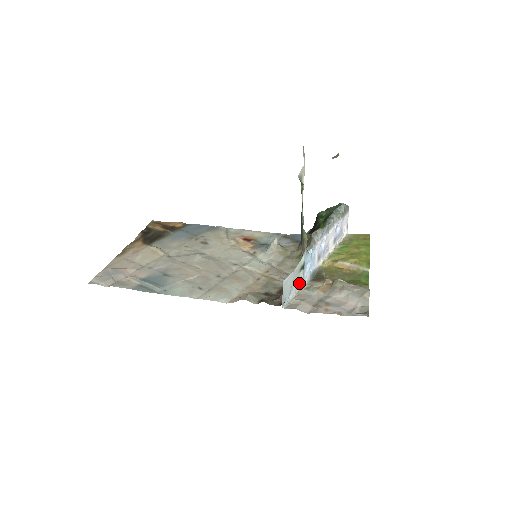
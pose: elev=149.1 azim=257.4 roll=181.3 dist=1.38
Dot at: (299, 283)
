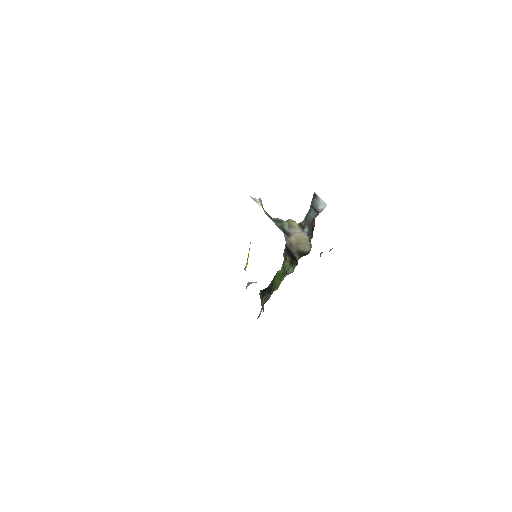
Dot at: occluded
